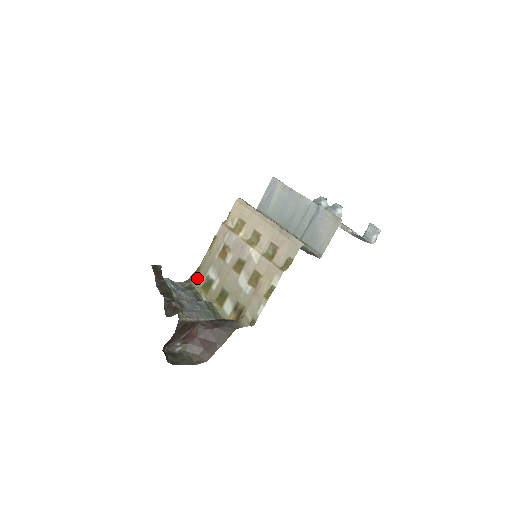
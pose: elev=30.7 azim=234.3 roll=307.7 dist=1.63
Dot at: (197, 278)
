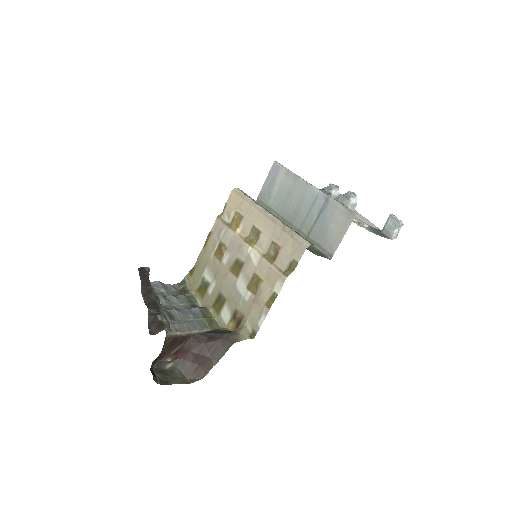
Dot at: (191, 280)
